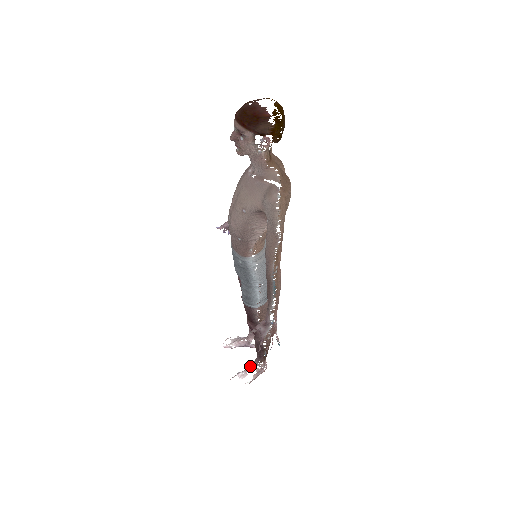
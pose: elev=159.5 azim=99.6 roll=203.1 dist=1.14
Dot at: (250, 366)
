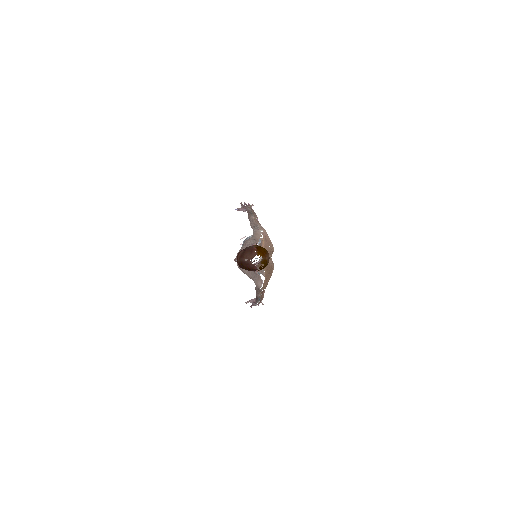
Dot at: occluded
